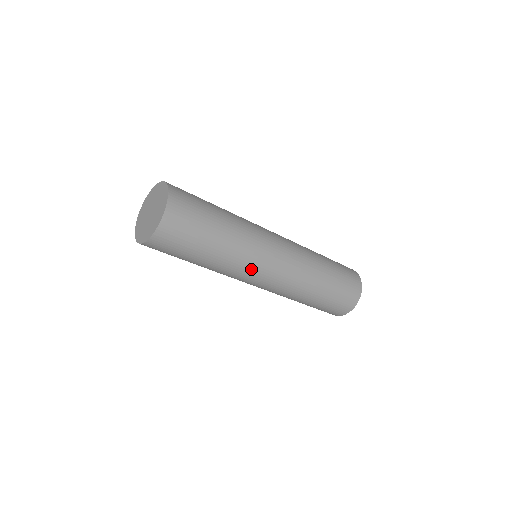
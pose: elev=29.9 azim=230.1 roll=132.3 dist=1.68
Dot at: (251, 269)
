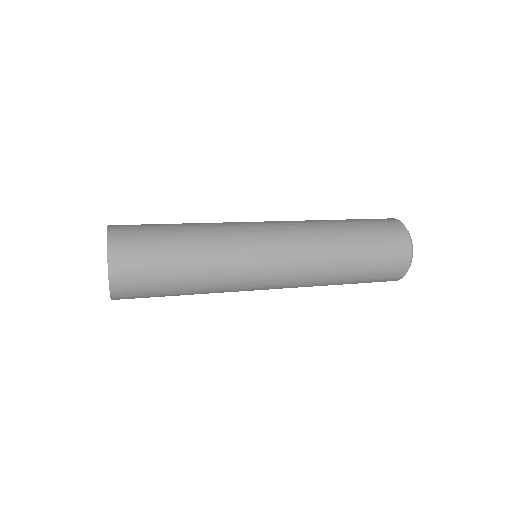
Dot at: (245, 269)
